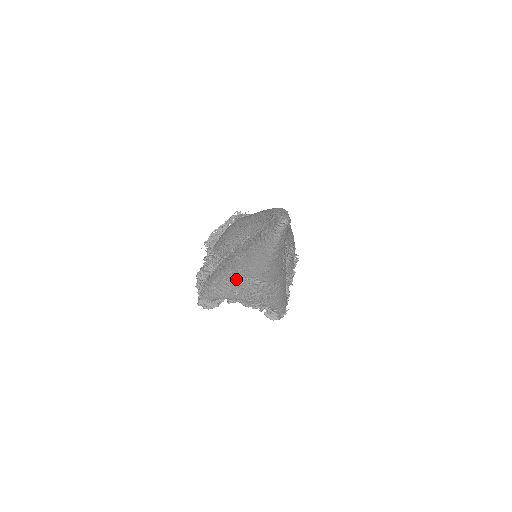
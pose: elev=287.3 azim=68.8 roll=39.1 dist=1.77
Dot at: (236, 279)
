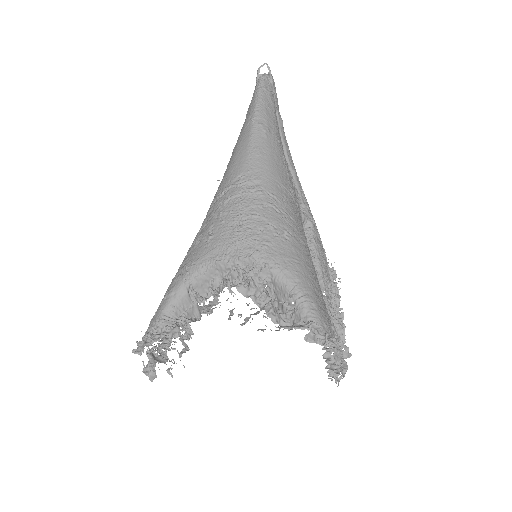
Dot at: (210, 214)
